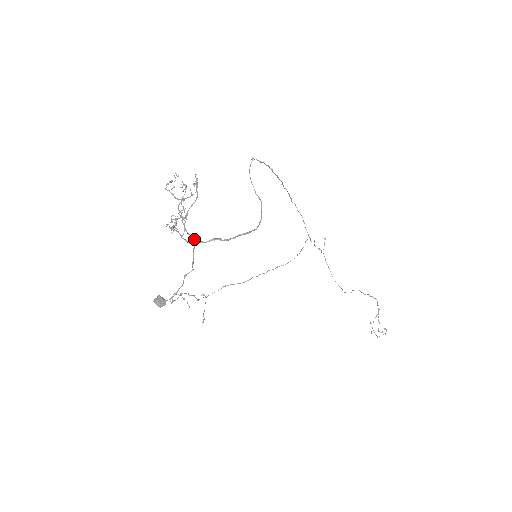
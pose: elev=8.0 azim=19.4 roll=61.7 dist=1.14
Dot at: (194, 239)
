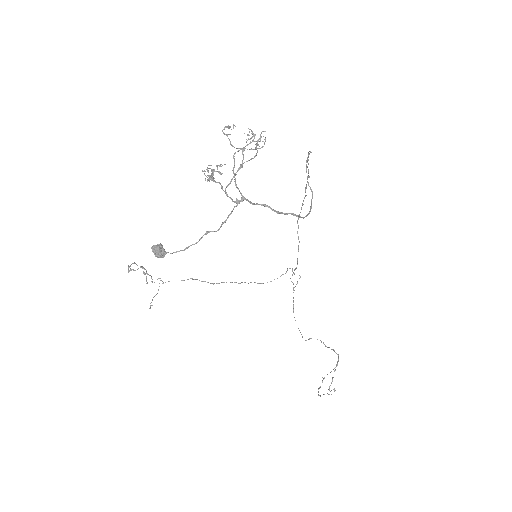
Dot at: (242, 195)
